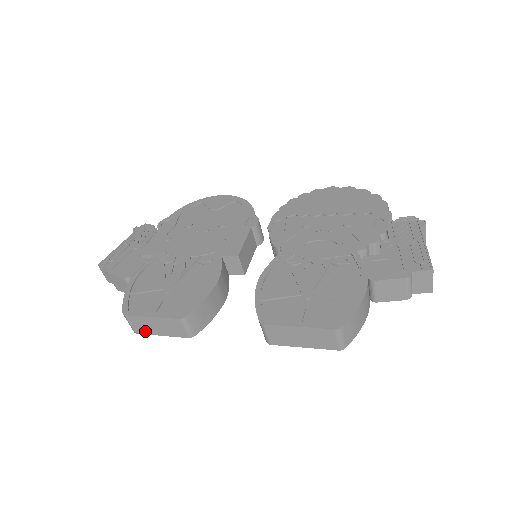
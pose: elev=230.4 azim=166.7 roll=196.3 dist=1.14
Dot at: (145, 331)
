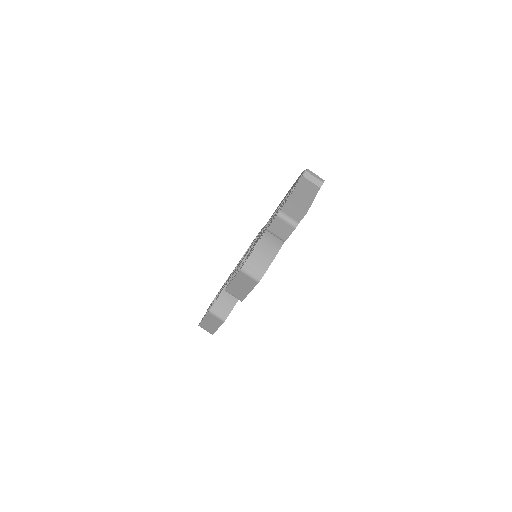
Dot at: (212, 330)
